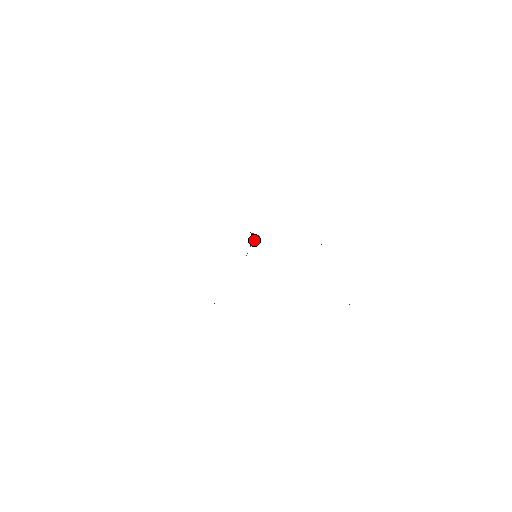
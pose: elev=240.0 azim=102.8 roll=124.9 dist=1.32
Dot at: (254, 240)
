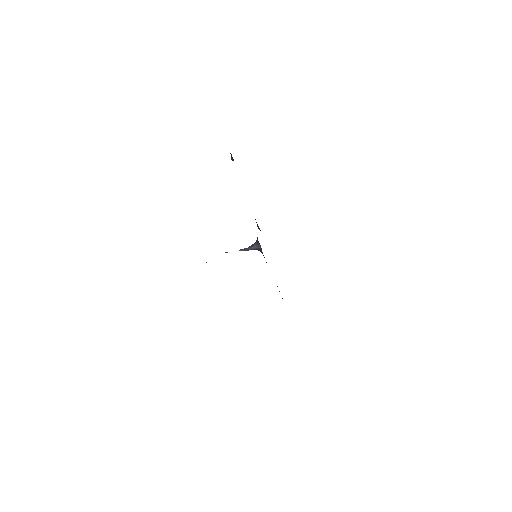
Dot at: (251, 248)
